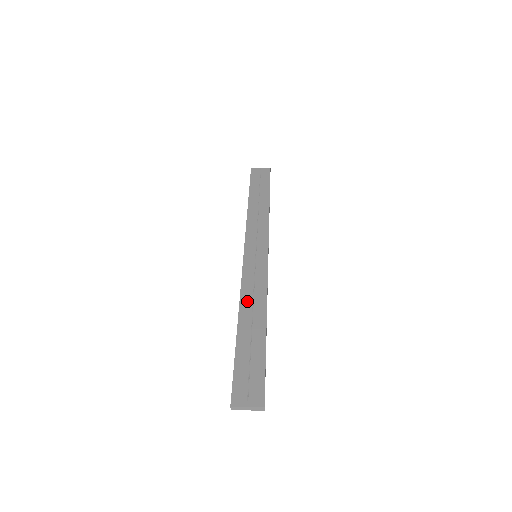
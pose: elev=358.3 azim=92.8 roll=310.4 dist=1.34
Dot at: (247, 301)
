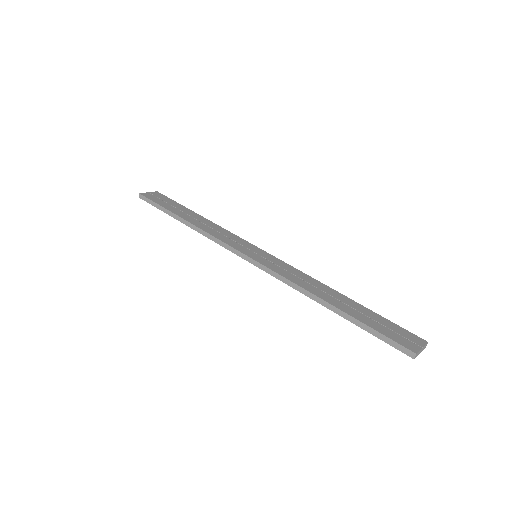
Dot at: (307, 286)
